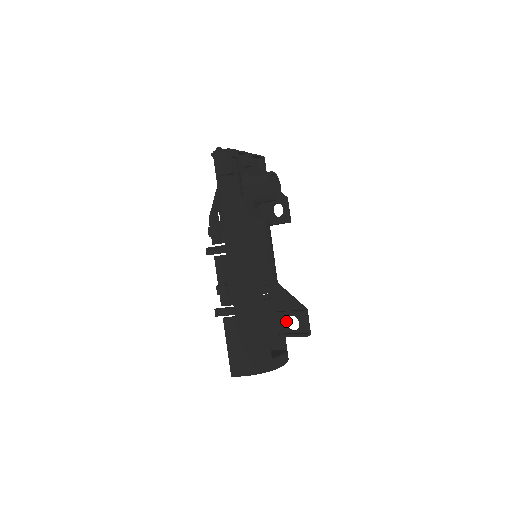
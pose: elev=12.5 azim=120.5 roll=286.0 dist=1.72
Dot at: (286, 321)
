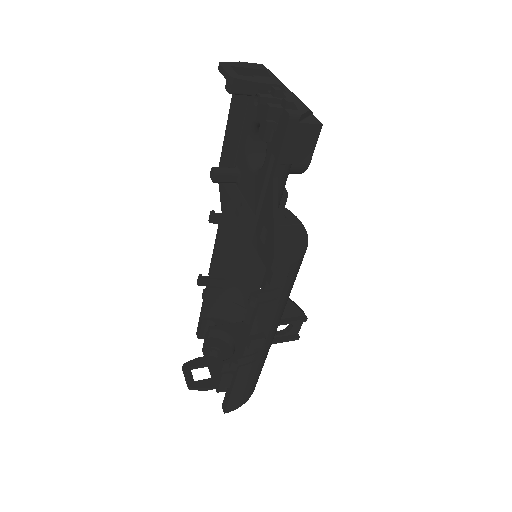
Dot at: occluded
